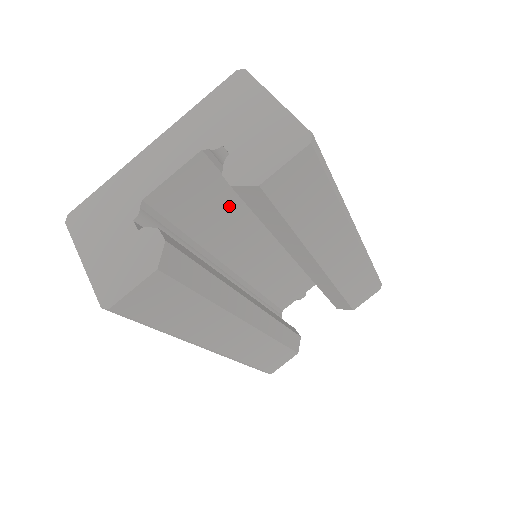
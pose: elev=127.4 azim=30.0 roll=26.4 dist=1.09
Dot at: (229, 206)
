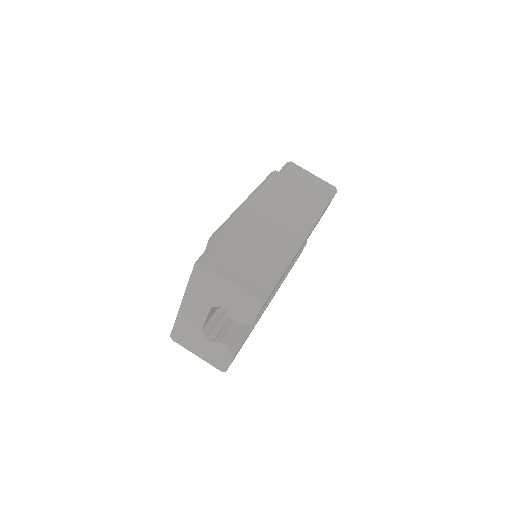
Dot at: occluded
